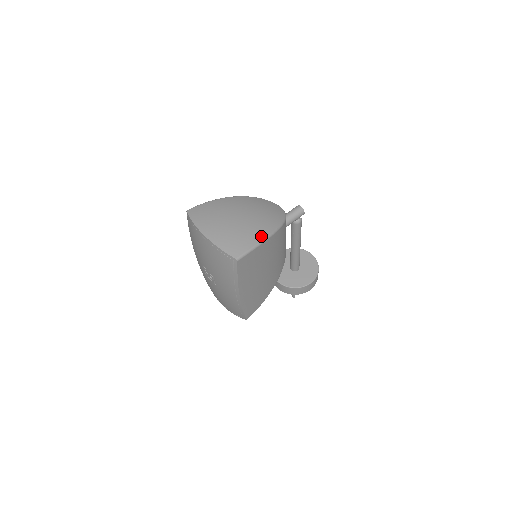
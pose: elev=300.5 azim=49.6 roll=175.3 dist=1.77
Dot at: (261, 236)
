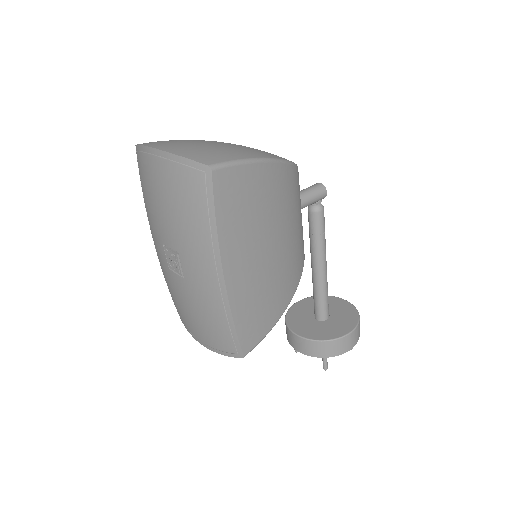
Dot at: (256, 155)
